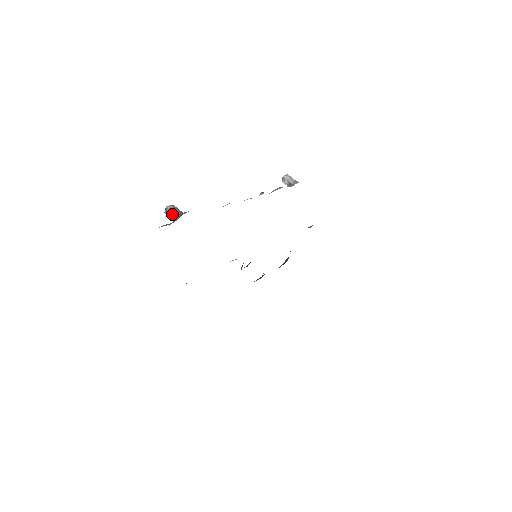
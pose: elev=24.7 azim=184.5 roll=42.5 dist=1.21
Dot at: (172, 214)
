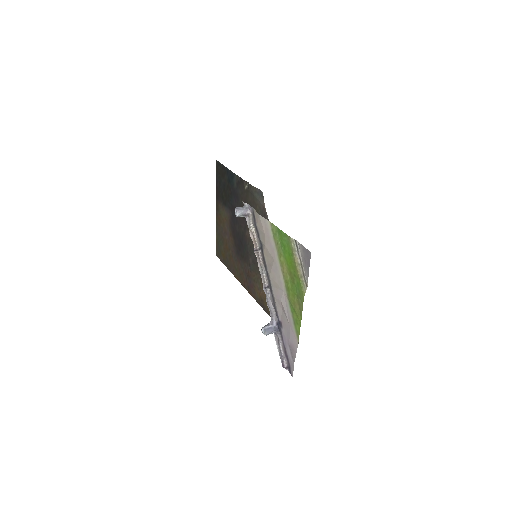
Dot at: (271, 333)
